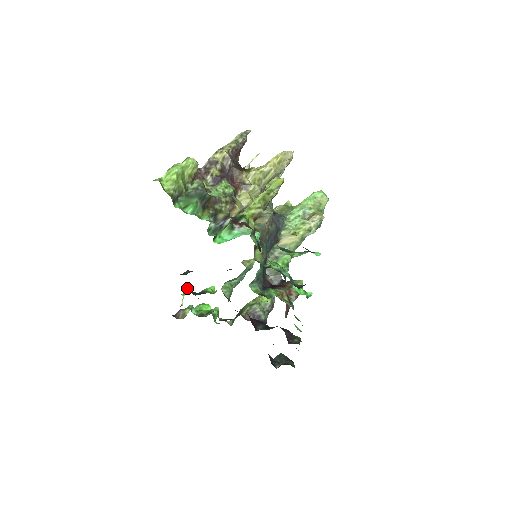
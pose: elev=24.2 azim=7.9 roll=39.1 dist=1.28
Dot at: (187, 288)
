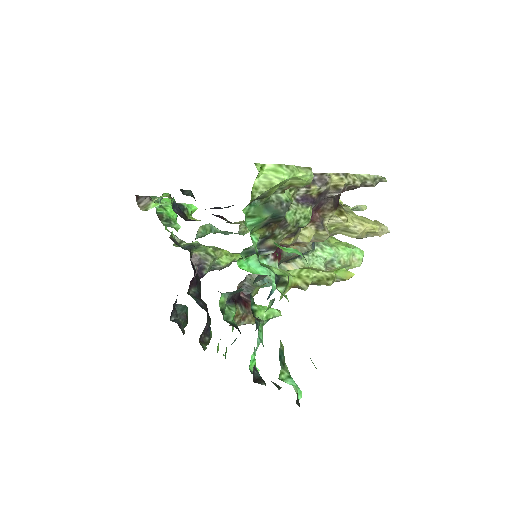
Dot at: (173, 197)
